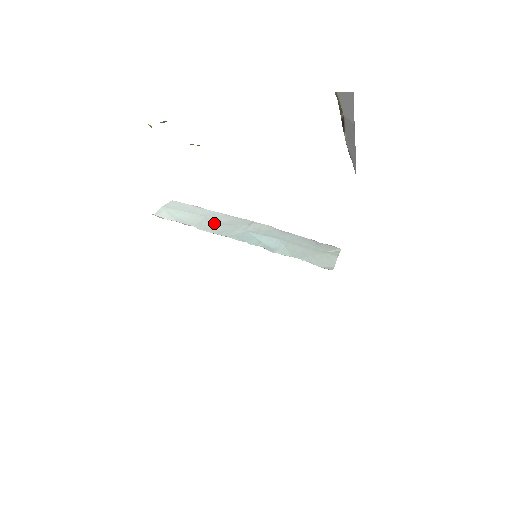
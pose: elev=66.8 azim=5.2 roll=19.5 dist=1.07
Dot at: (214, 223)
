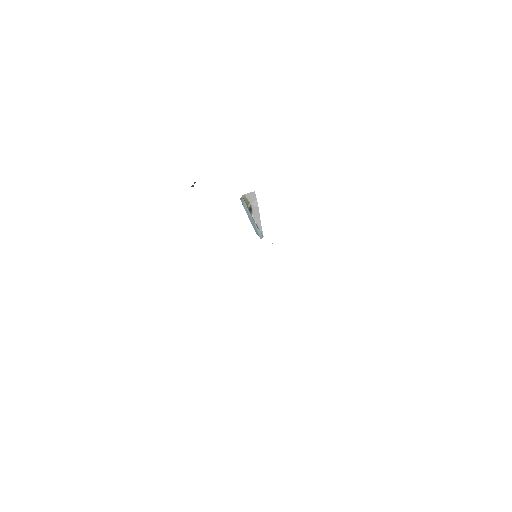
Dot at: occluded
